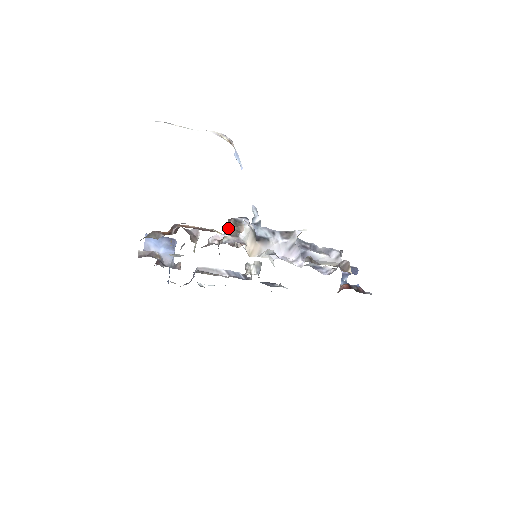
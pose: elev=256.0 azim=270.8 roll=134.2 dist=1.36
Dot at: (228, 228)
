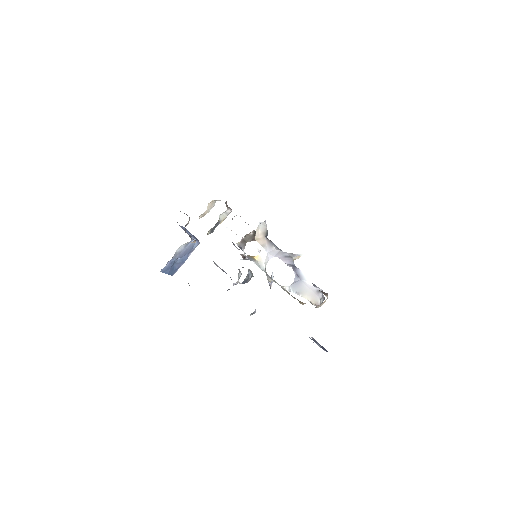
Dot at: occluded
